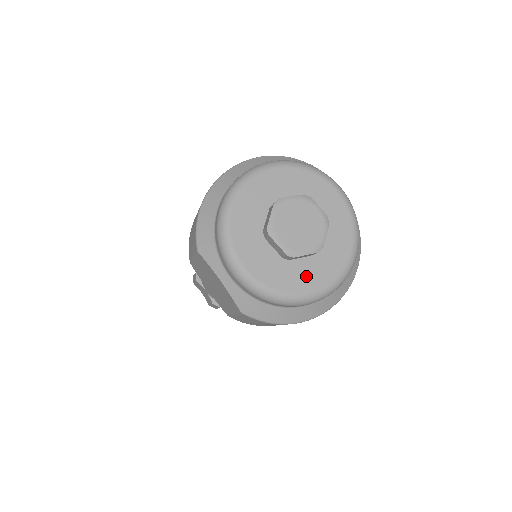
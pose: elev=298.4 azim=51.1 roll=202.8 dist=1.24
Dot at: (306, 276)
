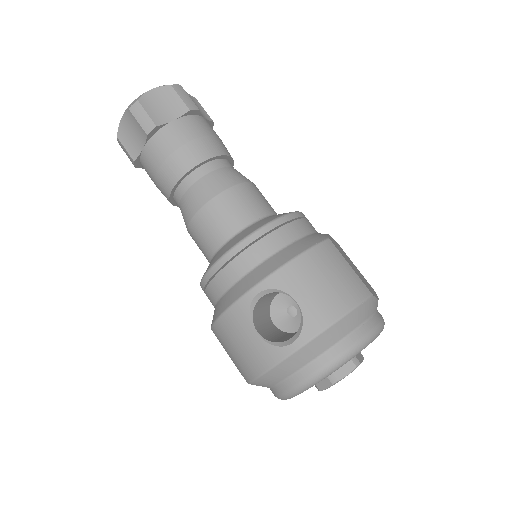
Dot at: occluded
